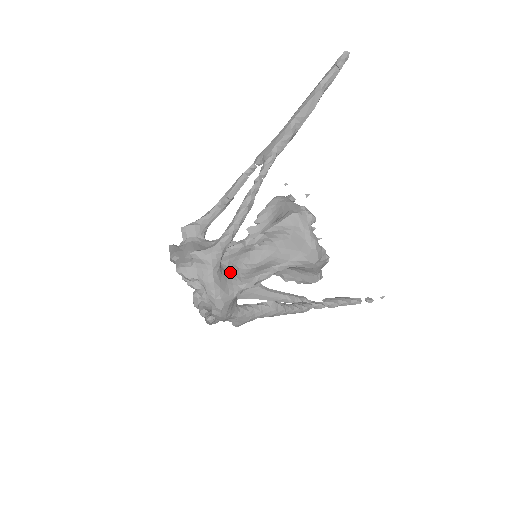
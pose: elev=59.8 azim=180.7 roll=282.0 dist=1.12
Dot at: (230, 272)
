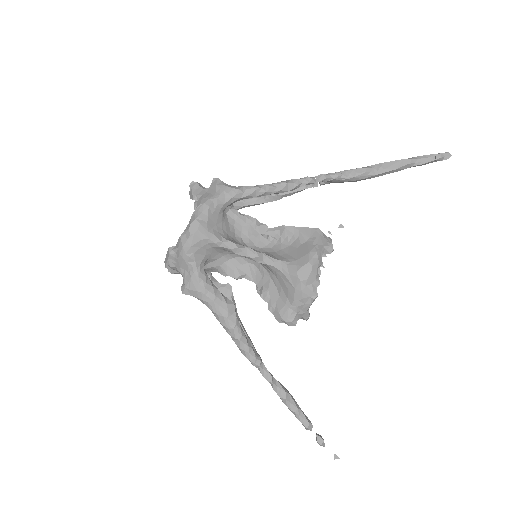
Dot at: (226, 226)
